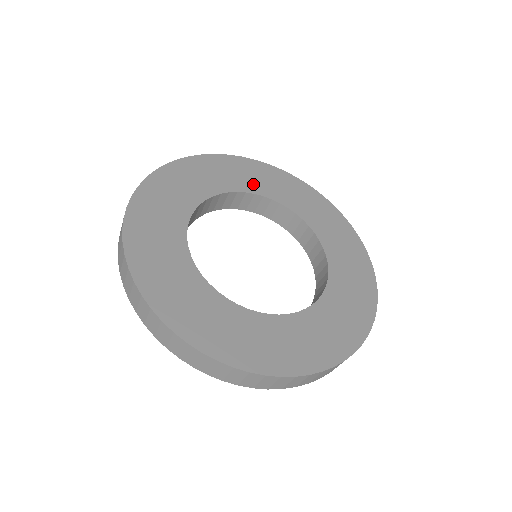
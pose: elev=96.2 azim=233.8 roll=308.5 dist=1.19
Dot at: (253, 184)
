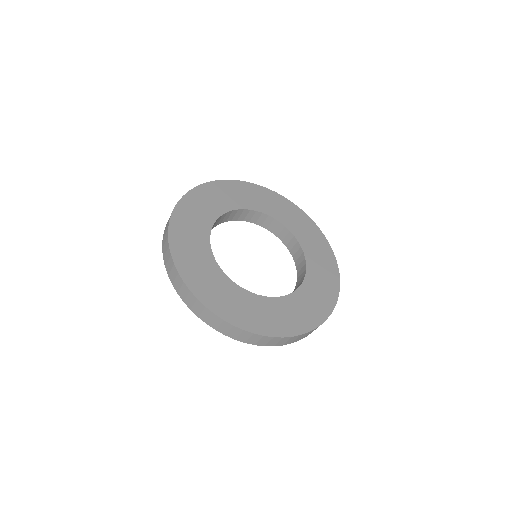
Dot at: (227, 202)
